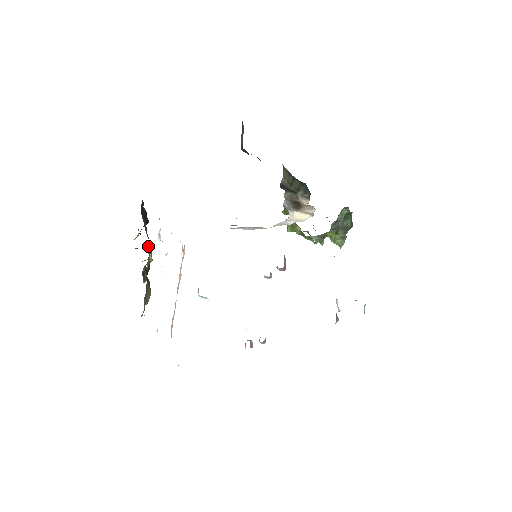
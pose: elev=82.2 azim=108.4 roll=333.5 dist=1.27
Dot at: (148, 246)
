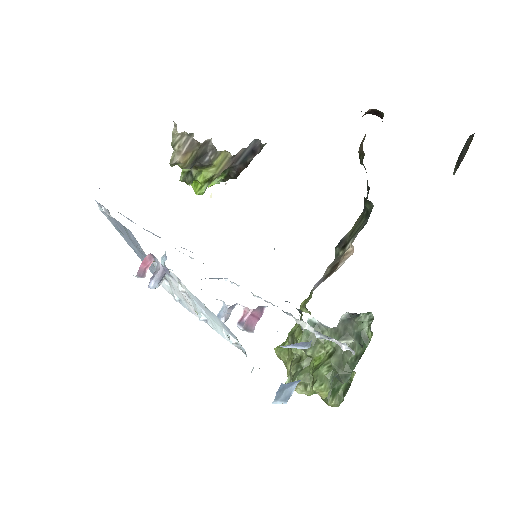
Dot at: (228, 156)
